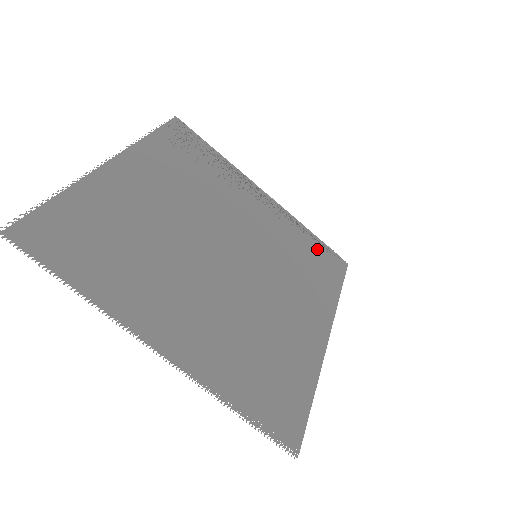
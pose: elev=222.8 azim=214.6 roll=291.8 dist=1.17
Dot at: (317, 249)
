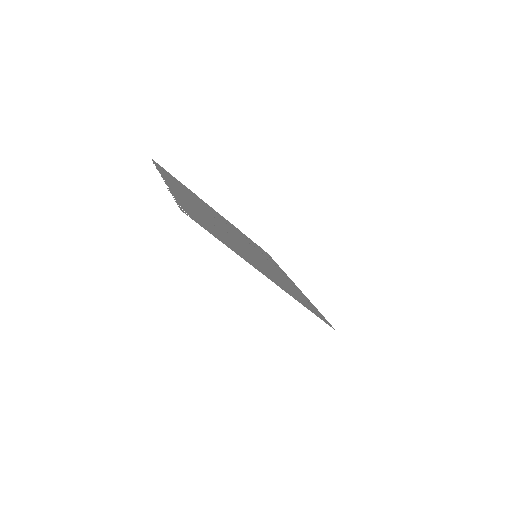
Dot at: (312, 307)
